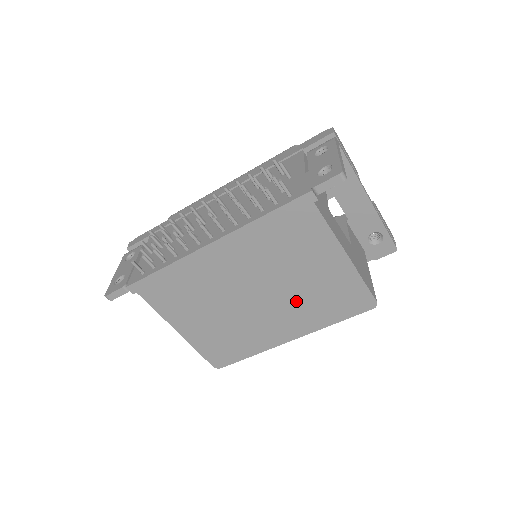
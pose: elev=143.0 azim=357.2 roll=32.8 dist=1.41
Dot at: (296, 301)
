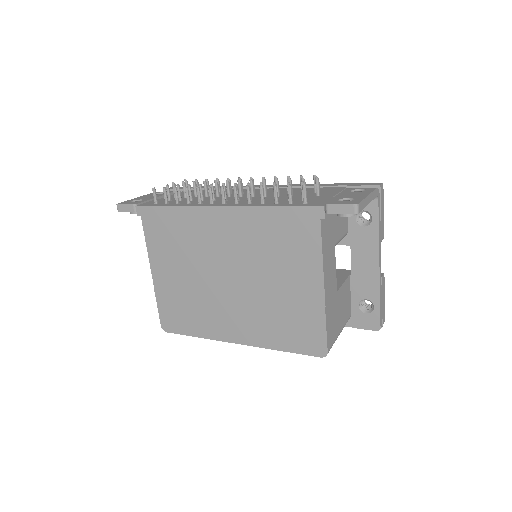
Dot at: (260, 306)
